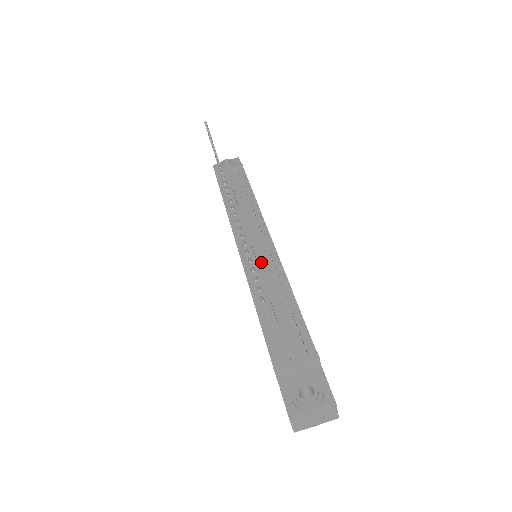
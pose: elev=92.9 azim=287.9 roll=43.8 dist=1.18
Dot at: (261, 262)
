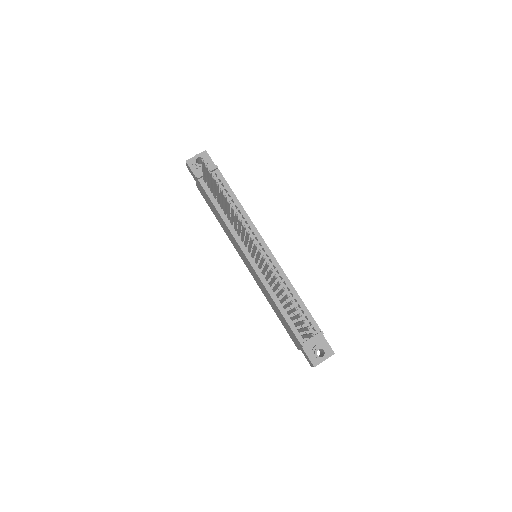
Dot at: occluded
